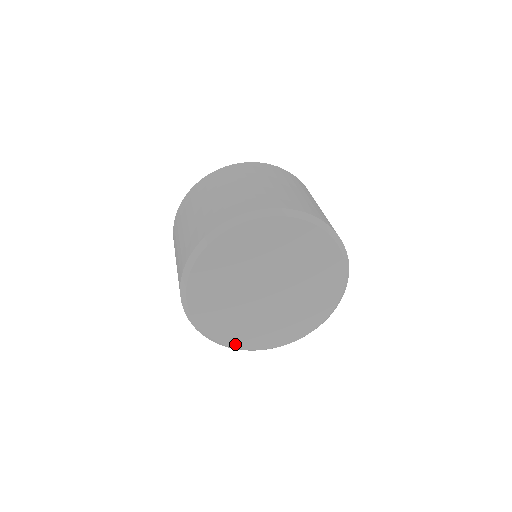
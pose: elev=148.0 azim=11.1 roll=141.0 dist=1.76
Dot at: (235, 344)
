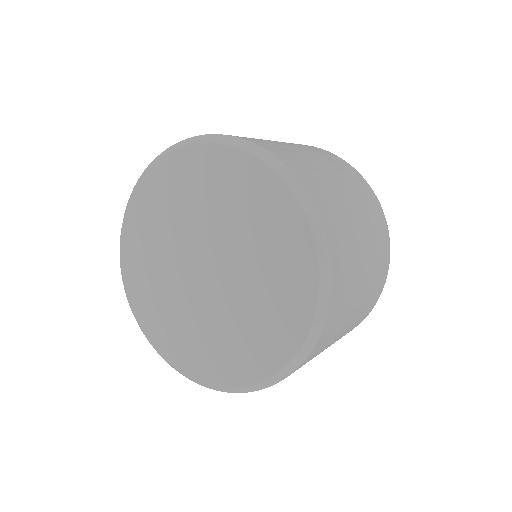
Dot at: (236, 380)
